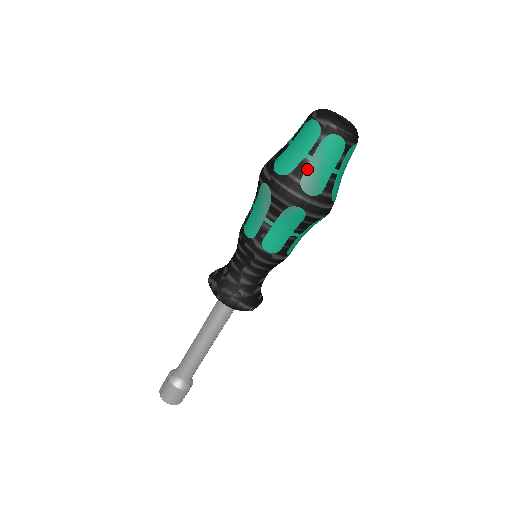
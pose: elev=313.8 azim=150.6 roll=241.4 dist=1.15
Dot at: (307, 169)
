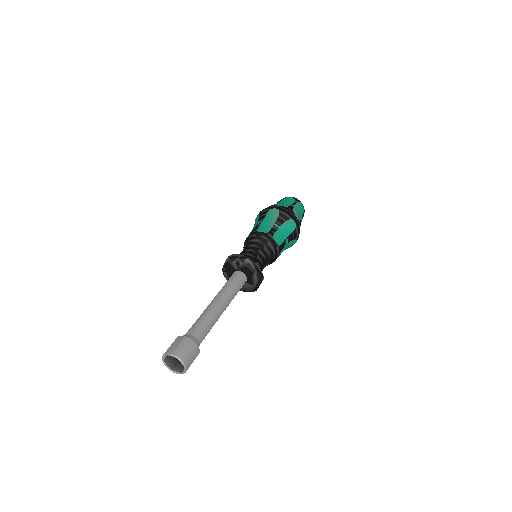
Dot at: (294, 209)
